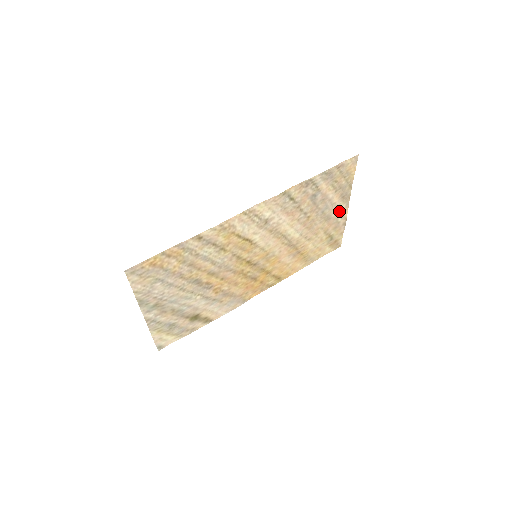
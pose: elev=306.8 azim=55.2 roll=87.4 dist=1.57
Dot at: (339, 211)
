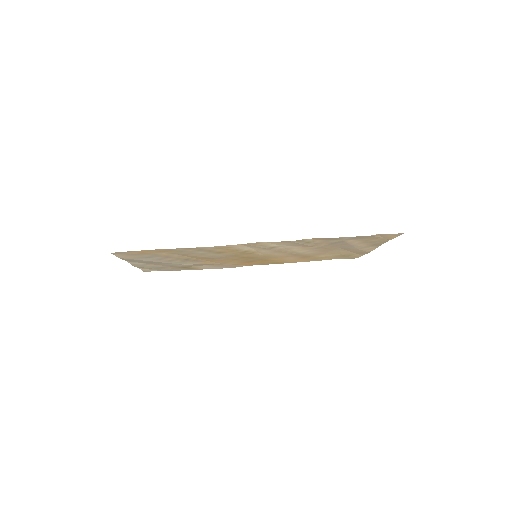
Dot at: (364, 248)
